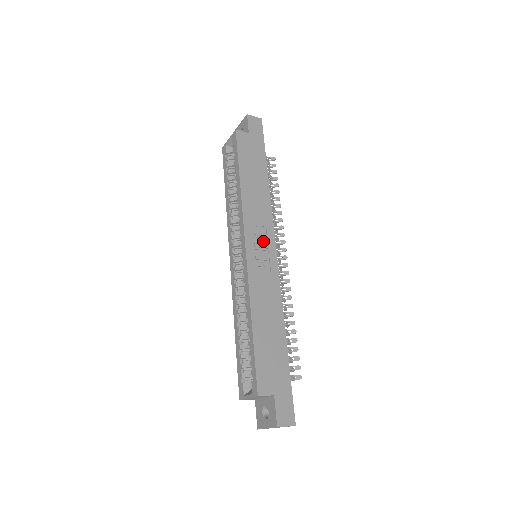
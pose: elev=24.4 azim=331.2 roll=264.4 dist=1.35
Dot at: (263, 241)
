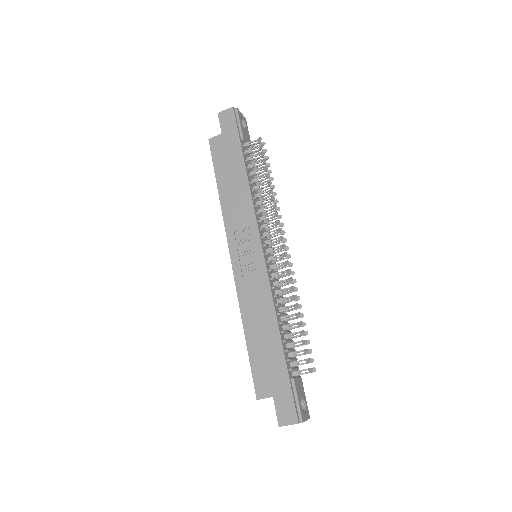
Dot at: (248, 244)
